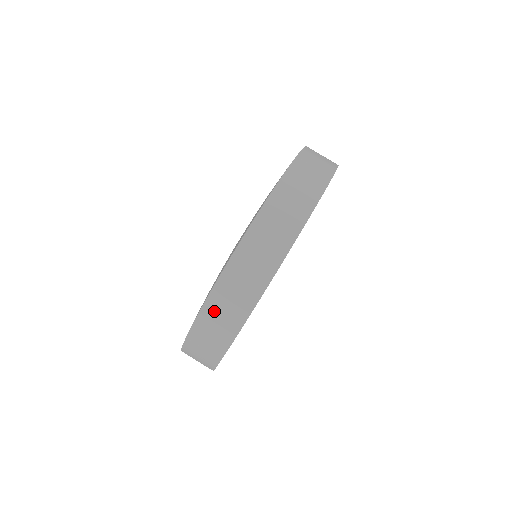
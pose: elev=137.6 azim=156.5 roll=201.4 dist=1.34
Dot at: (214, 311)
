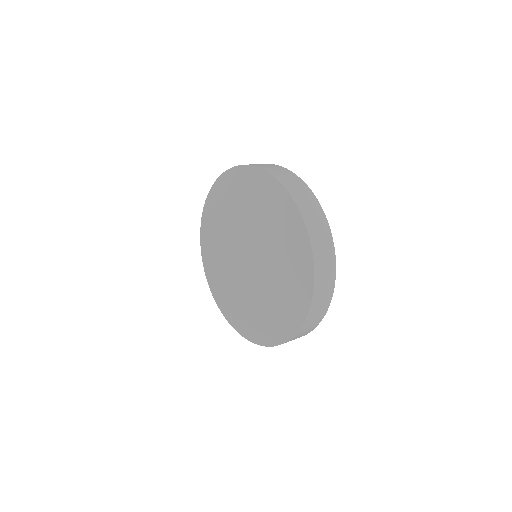
Dot at: (318, 296)
